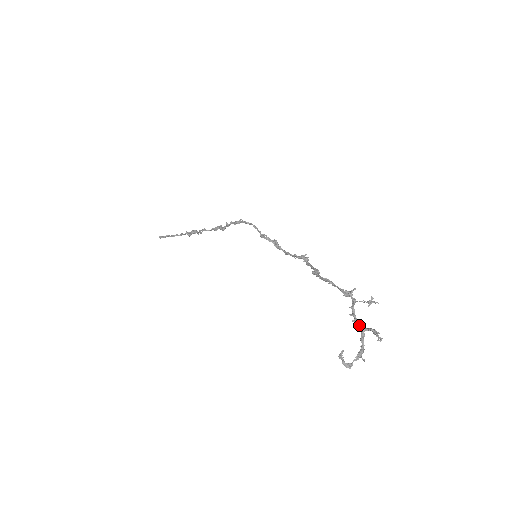
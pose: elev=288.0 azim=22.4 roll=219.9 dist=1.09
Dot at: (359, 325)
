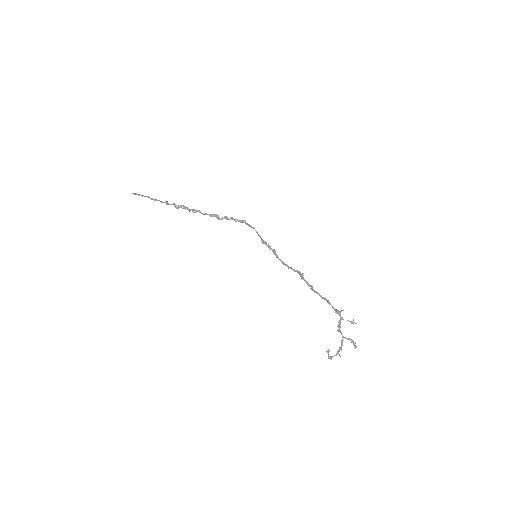
Dot at: occluded
